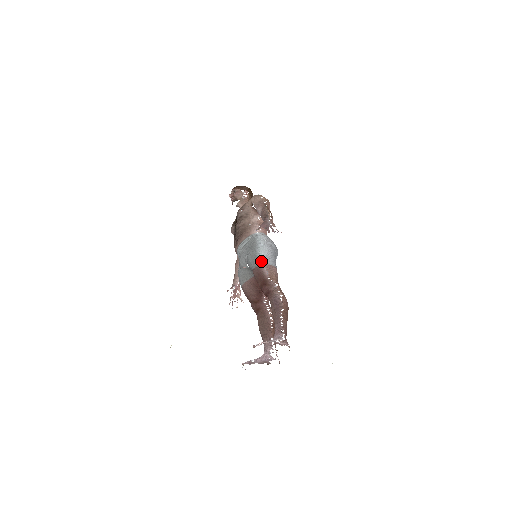
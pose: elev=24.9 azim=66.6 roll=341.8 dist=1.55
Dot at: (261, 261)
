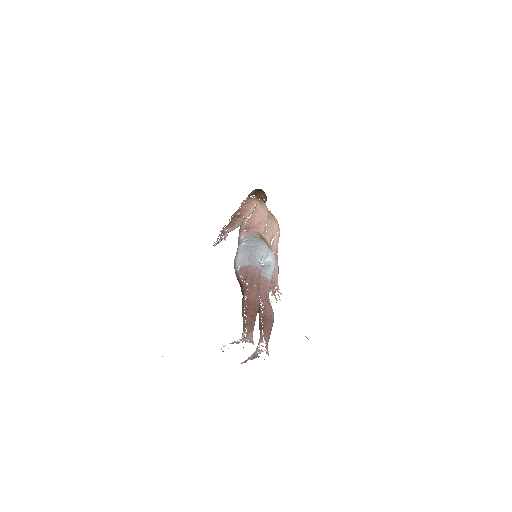
Dot at: (236, 267)
